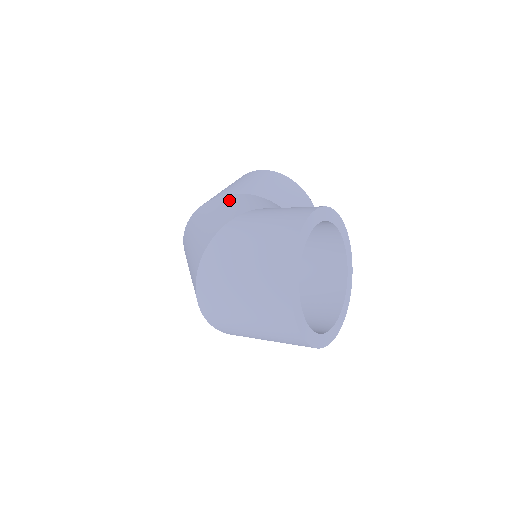
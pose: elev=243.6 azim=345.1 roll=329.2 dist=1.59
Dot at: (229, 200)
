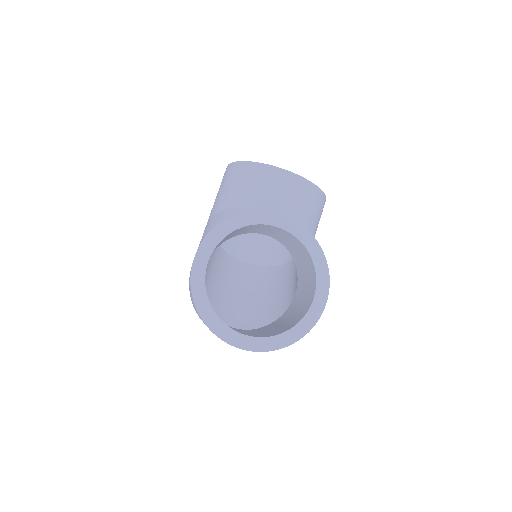
Dot at: occluded
